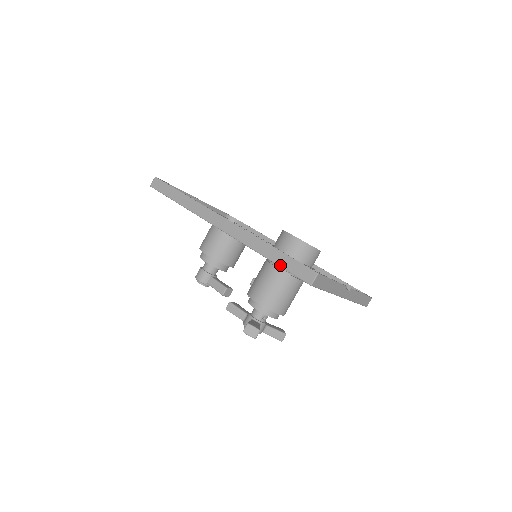
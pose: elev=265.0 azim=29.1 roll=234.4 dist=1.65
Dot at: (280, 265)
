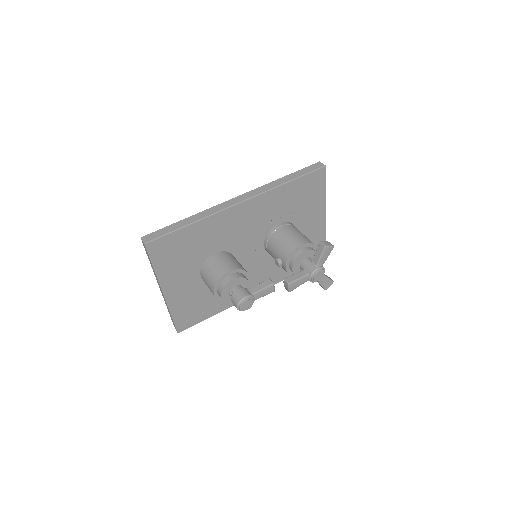
Dot at: (301, 175)
